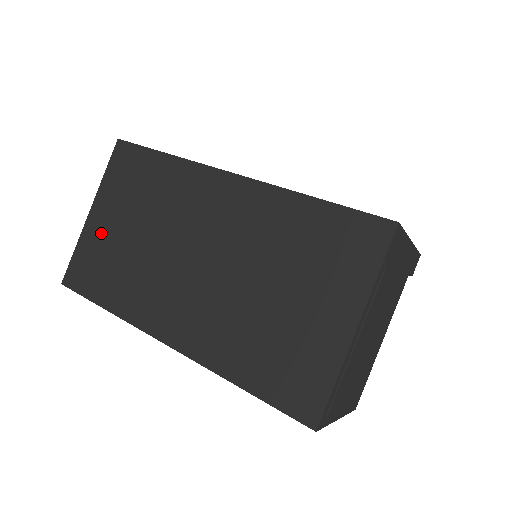
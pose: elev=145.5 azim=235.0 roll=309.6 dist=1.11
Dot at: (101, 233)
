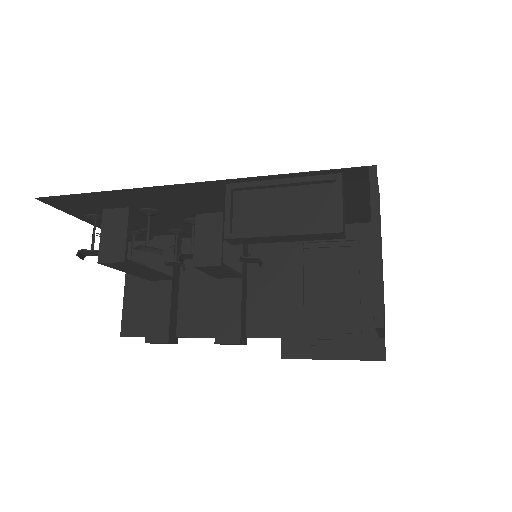
Dot at: occluded
